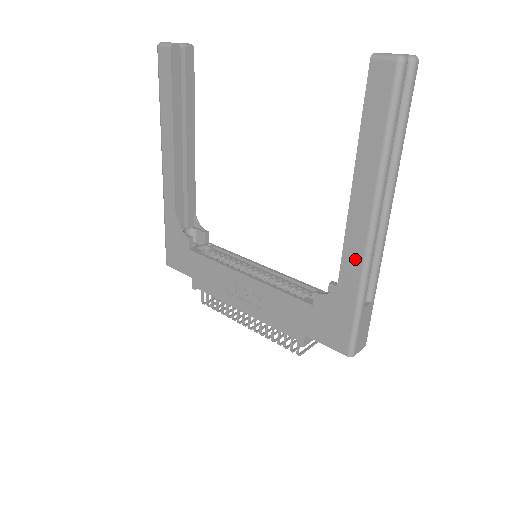
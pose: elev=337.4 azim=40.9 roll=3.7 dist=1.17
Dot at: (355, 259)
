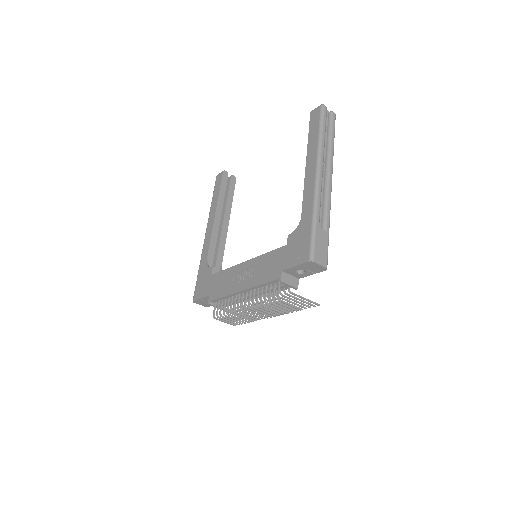
Dot at: (310, 196)
